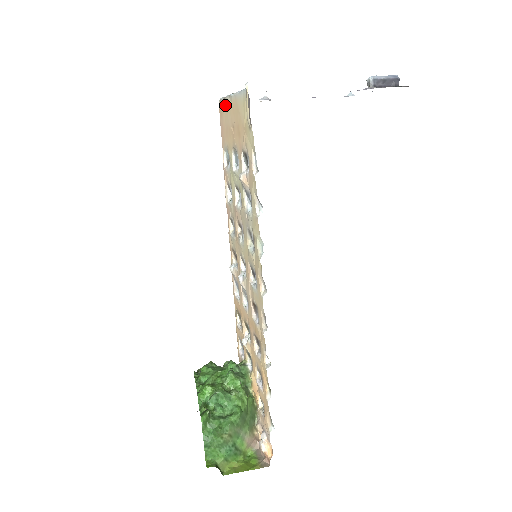
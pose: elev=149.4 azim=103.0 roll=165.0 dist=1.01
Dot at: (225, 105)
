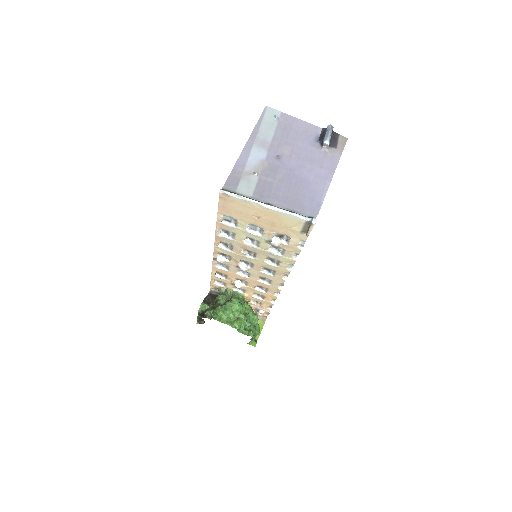
Dot at: (241, 202)
